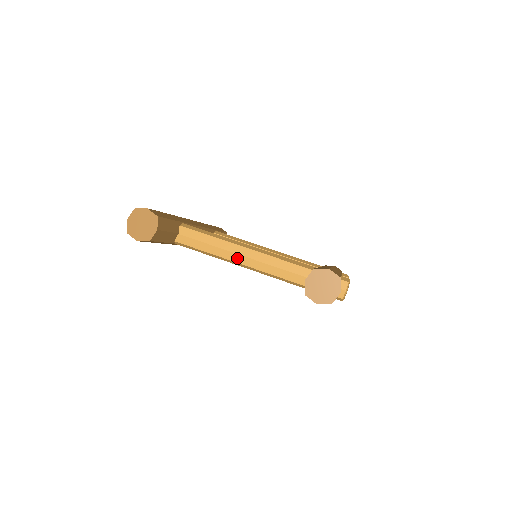
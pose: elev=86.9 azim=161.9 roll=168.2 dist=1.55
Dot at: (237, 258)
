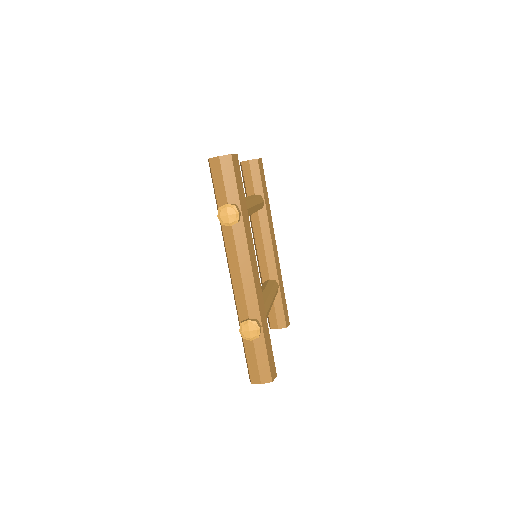
Dot at: occluded
